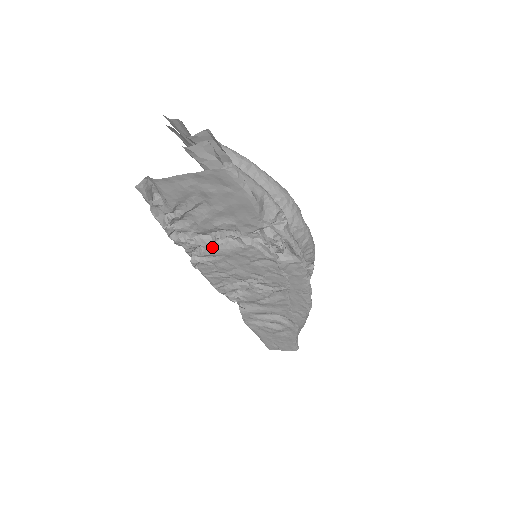
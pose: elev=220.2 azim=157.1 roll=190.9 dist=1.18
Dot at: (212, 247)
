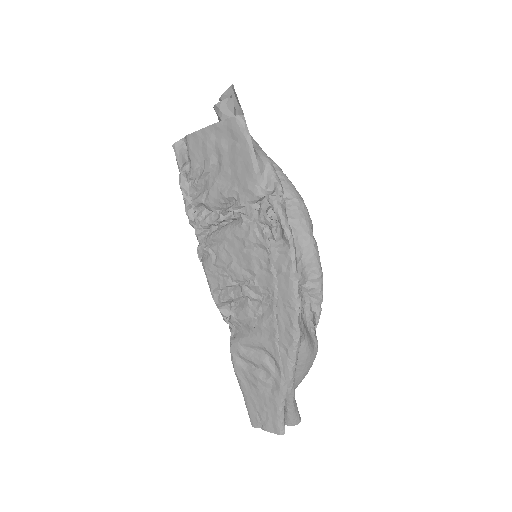
Dot at: (217, 230)
